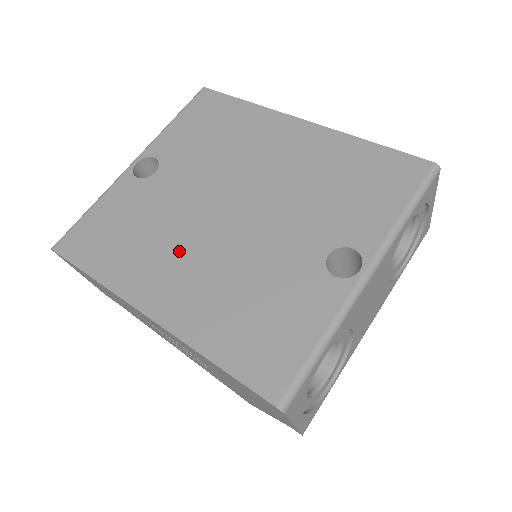
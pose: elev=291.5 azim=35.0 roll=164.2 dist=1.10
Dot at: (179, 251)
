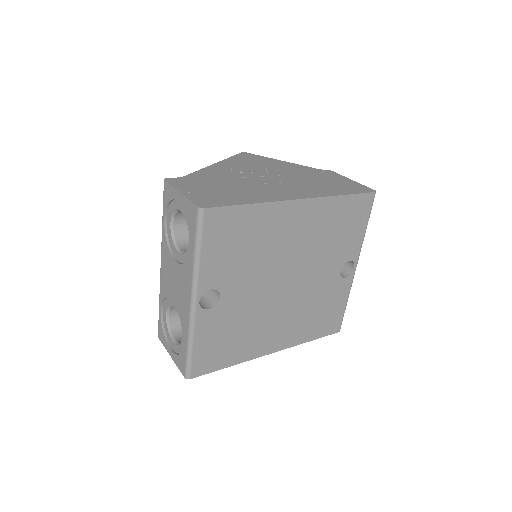
Dot at: (270, 321)
